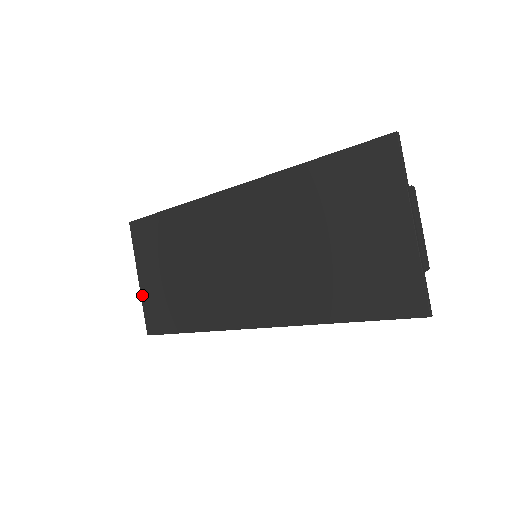
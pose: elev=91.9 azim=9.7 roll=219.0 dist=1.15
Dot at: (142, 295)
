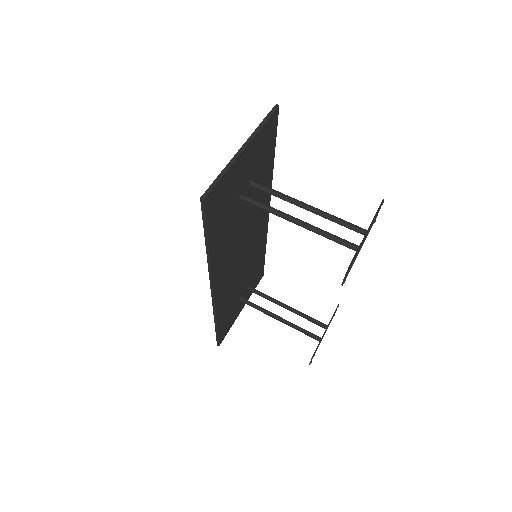
Dot at: occluded
